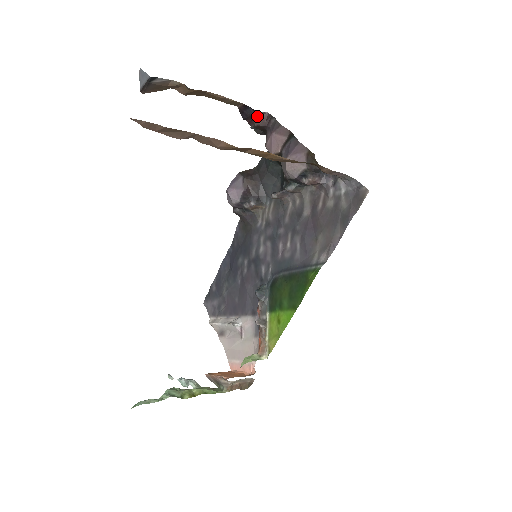
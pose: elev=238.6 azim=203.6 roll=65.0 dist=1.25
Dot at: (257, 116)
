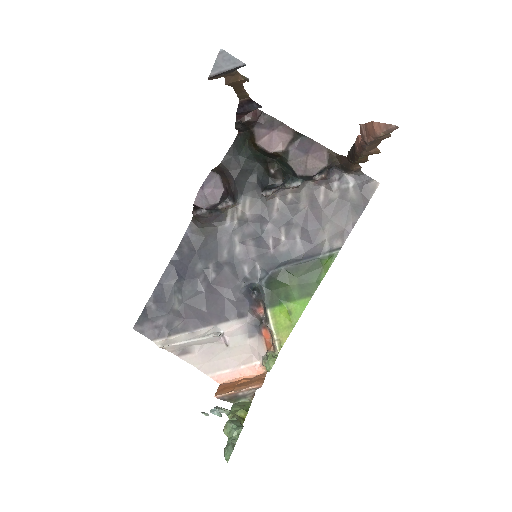
Dot at: (251, 111)
